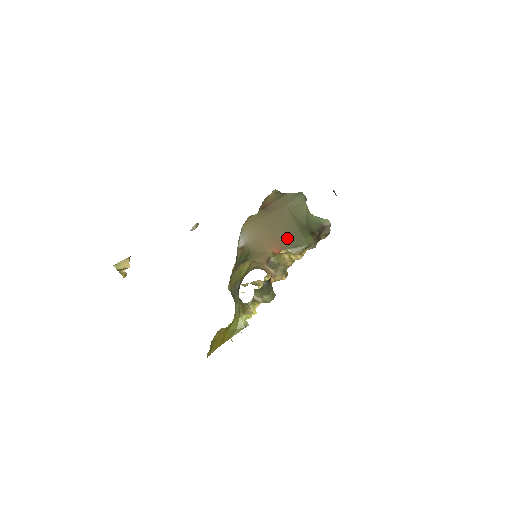
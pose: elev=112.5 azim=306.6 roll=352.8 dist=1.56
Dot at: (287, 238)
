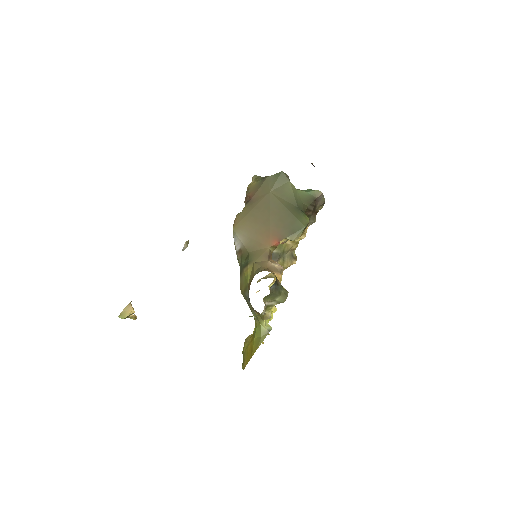
Dot at: (281, 226)
